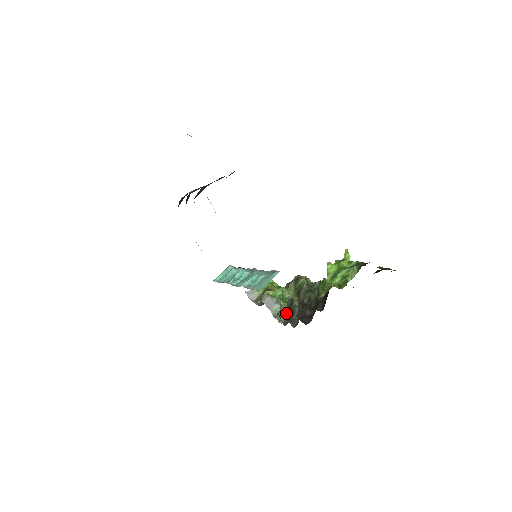
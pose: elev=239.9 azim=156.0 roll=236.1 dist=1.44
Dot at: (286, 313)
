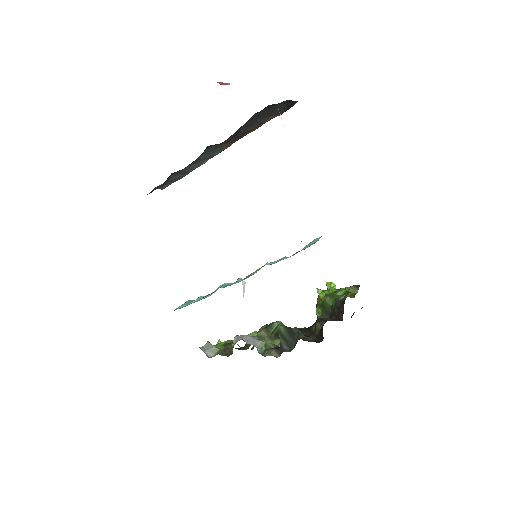
Dot at: (283, 342)
